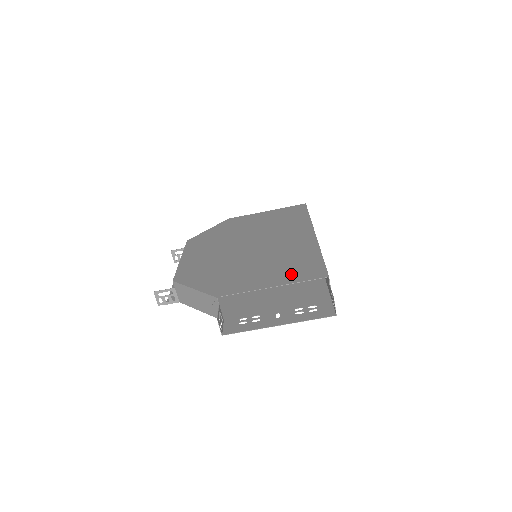
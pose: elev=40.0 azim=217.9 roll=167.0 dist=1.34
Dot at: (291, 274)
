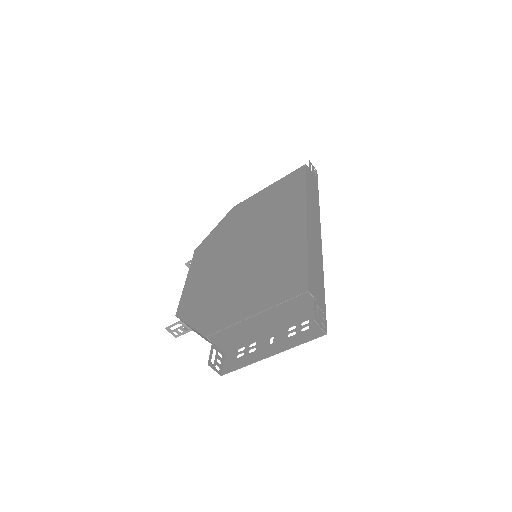
Dot at: (273, 291)
